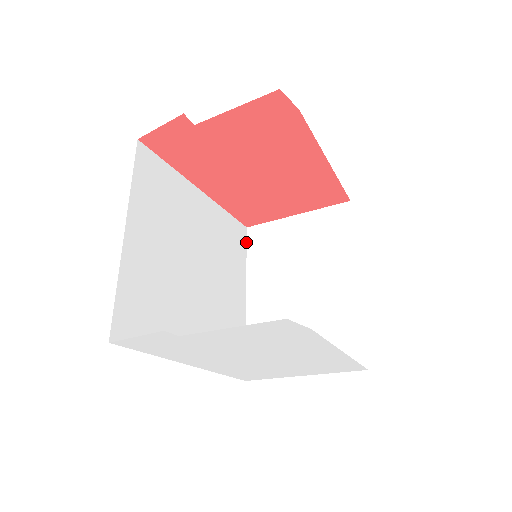
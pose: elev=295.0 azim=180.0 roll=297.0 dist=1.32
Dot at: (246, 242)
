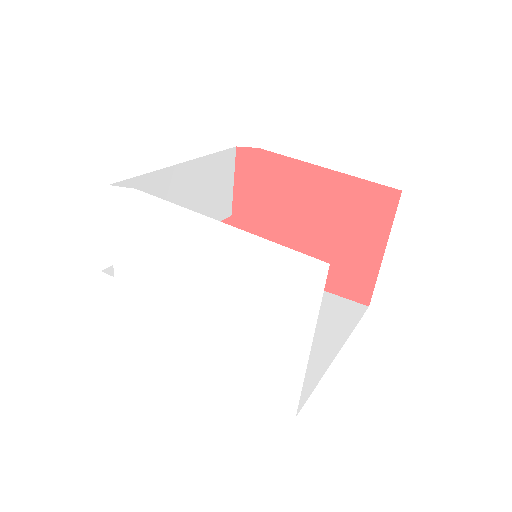
Dot at: (362, 315)
